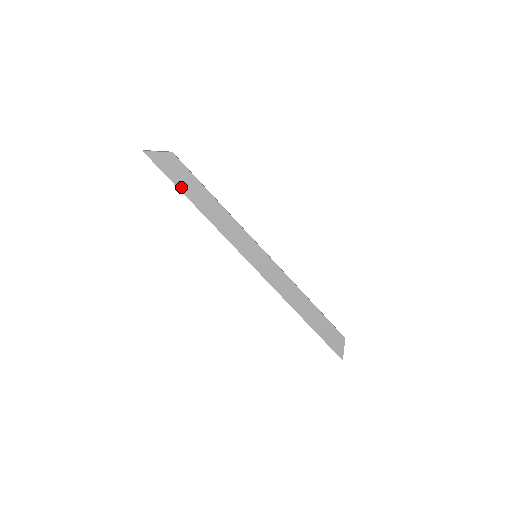
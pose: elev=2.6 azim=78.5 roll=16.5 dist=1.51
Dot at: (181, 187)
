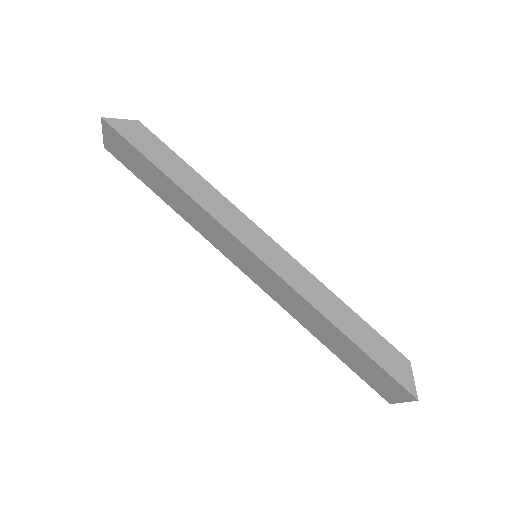
Dot at: (150, 156)
